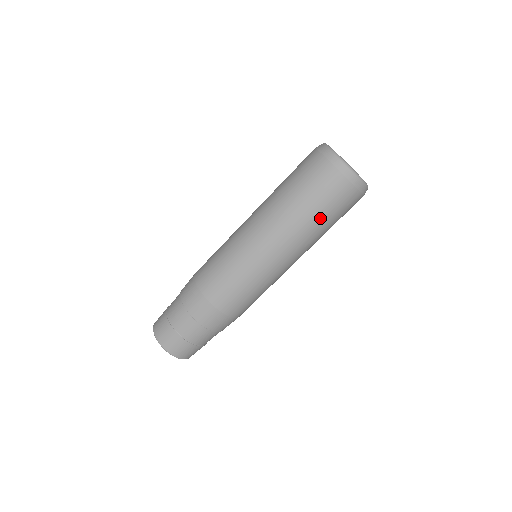
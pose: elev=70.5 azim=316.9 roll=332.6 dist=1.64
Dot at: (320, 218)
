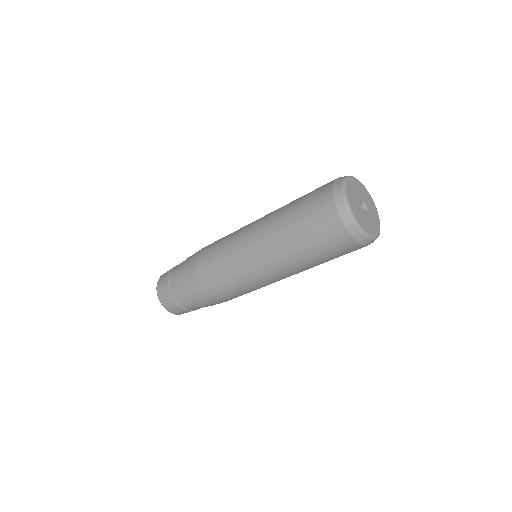
Dot at: occluded
